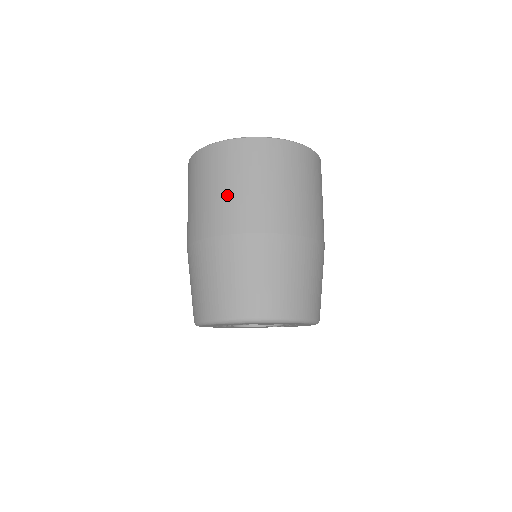
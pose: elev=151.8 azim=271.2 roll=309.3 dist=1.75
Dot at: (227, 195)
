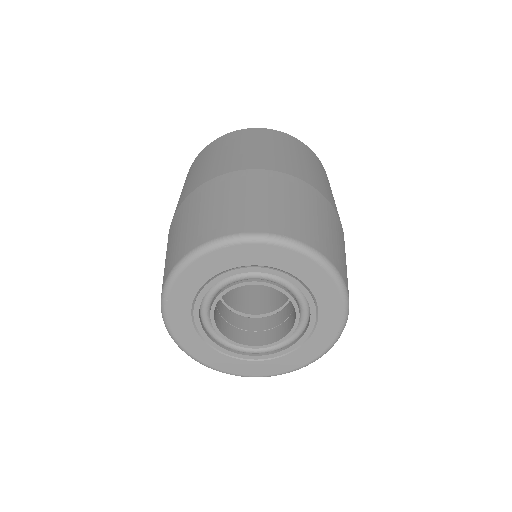
Dot at: (221, 157)
